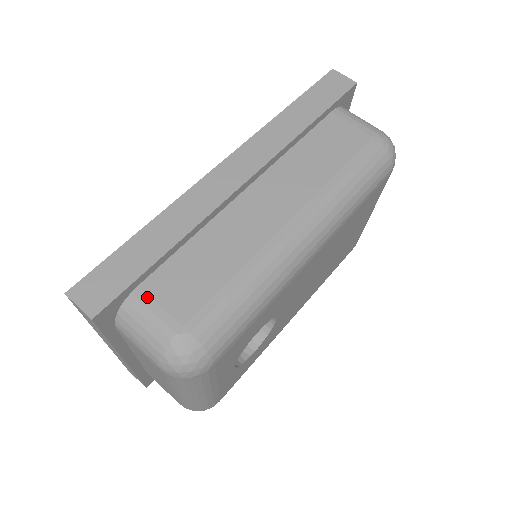
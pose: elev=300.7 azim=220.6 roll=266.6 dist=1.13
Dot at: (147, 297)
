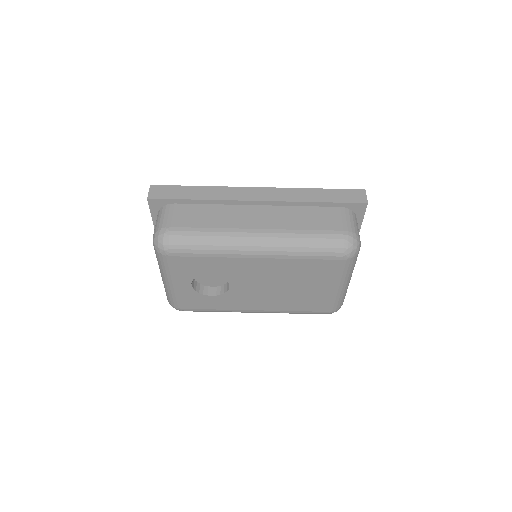
Dot at: (173, 209)
